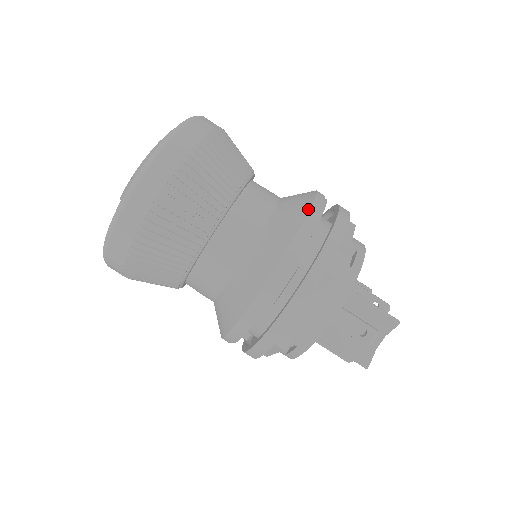
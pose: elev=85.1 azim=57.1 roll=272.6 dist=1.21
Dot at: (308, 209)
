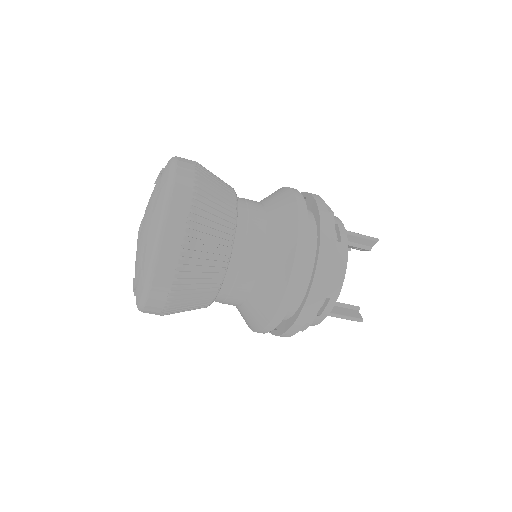
Dot at: (275, 311)
